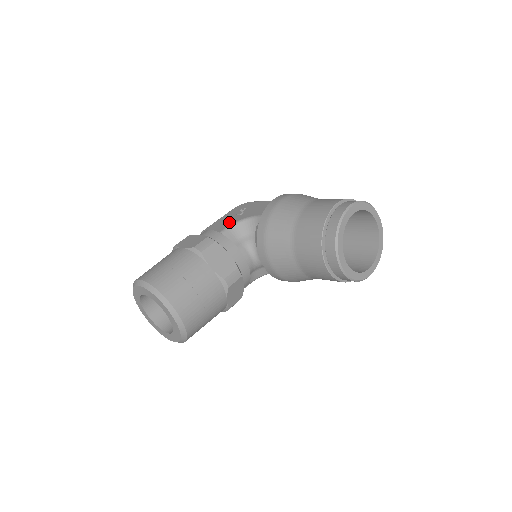
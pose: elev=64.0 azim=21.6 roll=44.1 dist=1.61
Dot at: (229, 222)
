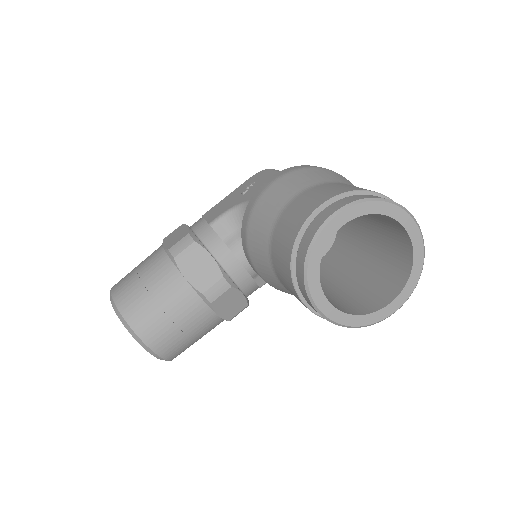
Dot at: (226, 206)
